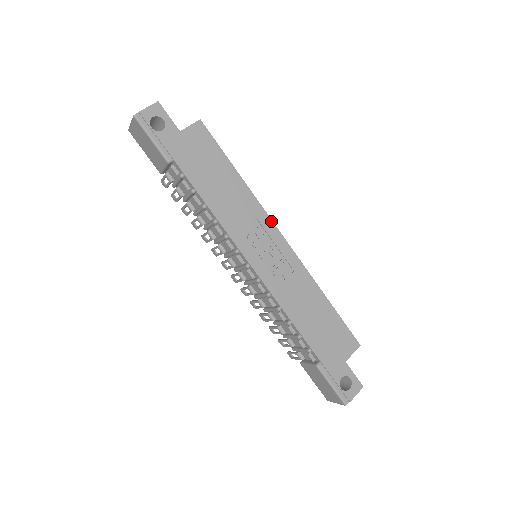
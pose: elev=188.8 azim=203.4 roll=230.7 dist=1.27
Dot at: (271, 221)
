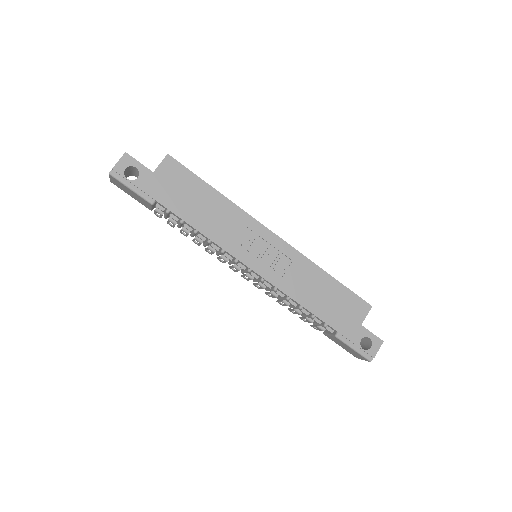
Dot at: (259, 223)
